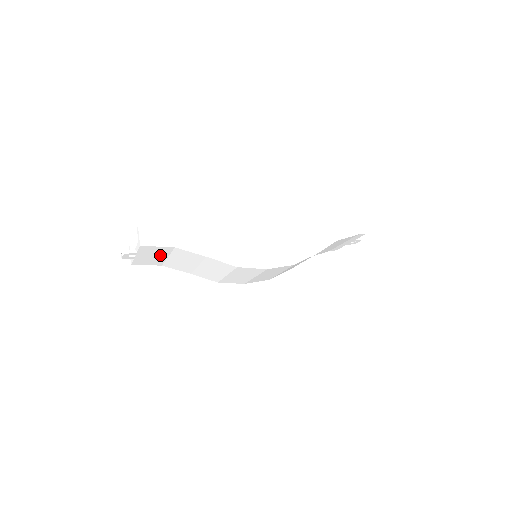
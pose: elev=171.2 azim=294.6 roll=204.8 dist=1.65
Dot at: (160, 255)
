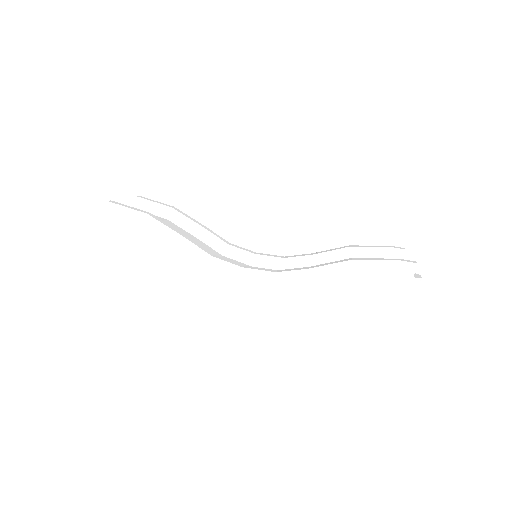
Dot at: occluded
